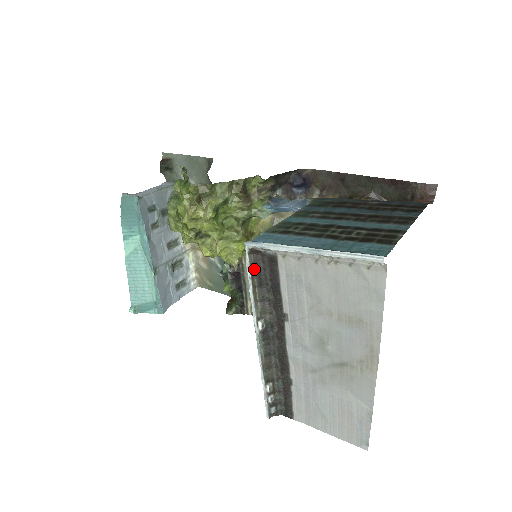
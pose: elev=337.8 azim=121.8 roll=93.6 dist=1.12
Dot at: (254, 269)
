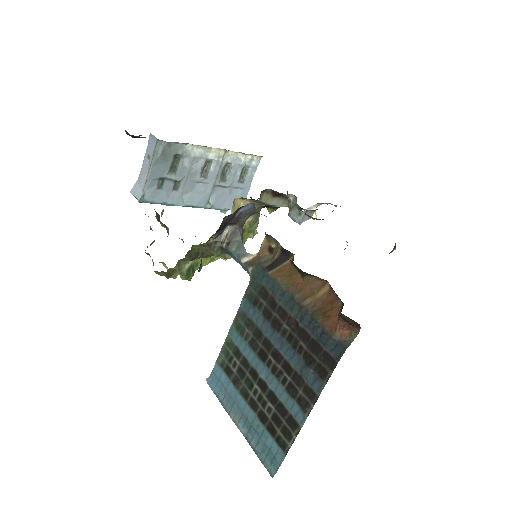
Dot at: occluded
